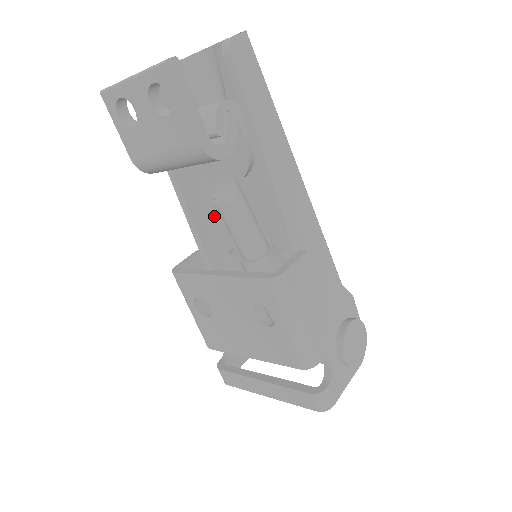
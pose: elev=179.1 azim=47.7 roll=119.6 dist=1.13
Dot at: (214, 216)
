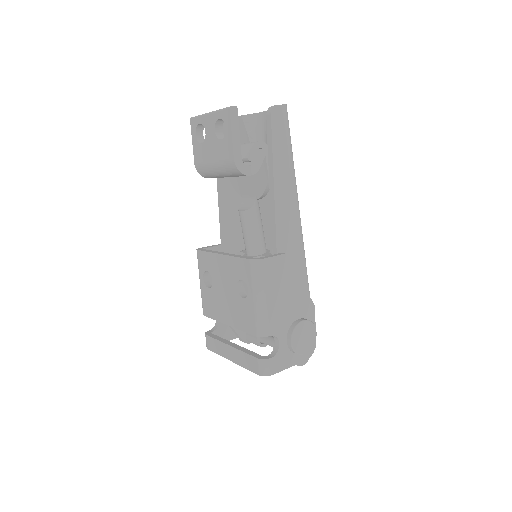
Dot at: (239, 224)
